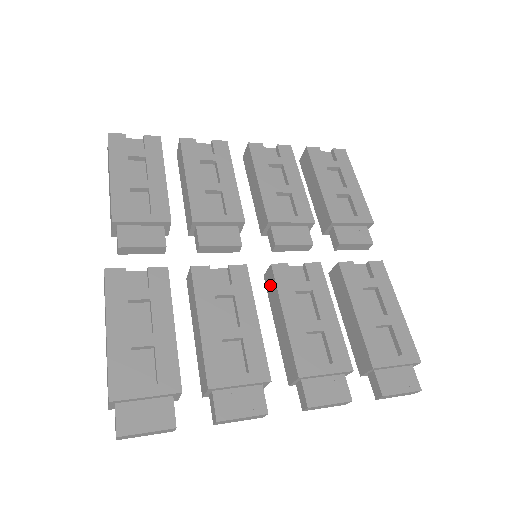
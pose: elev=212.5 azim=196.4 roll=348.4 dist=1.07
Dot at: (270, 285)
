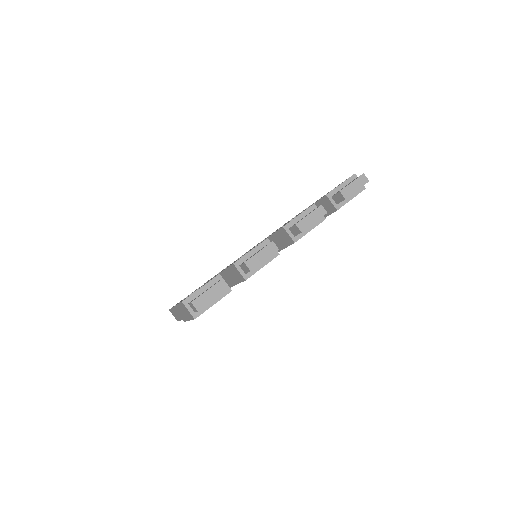
Dot at: occluded
